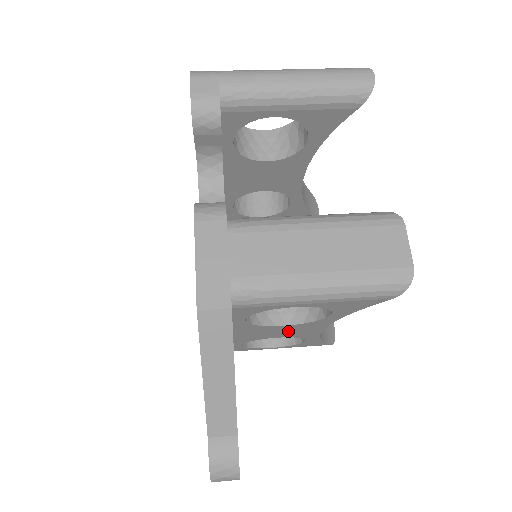
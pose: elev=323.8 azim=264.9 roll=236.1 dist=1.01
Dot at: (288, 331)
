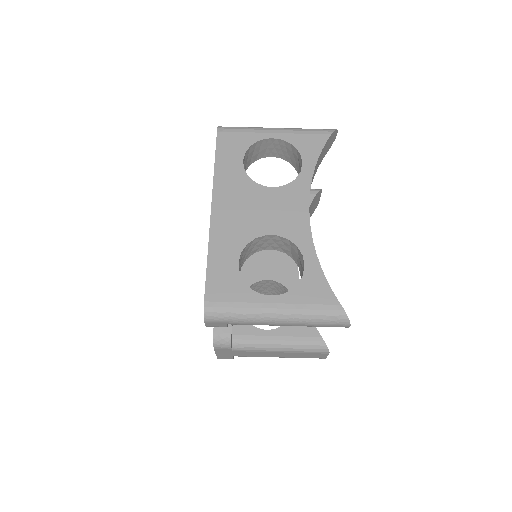
Dot at: occluded
